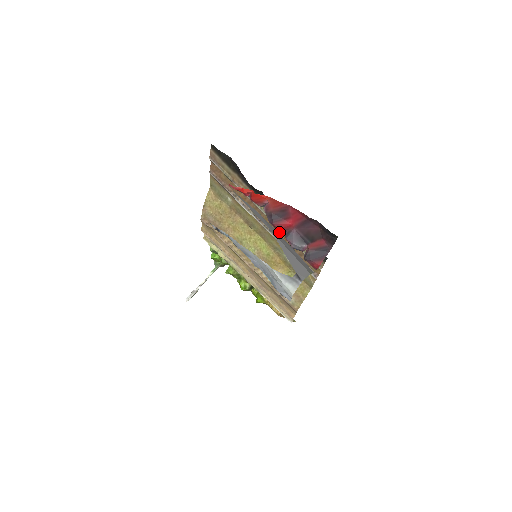
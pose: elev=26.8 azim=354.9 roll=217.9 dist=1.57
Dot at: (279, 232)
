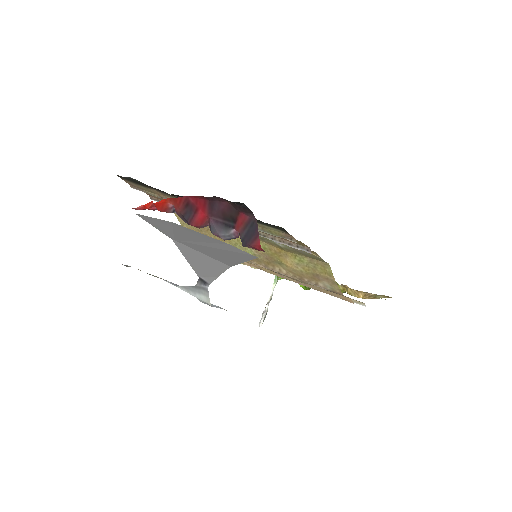
Dot at: occluded
